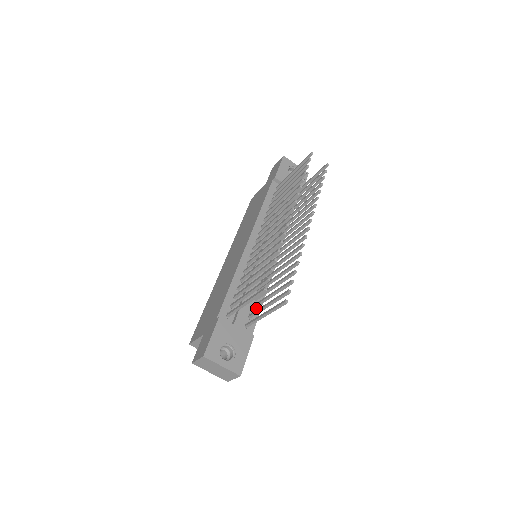
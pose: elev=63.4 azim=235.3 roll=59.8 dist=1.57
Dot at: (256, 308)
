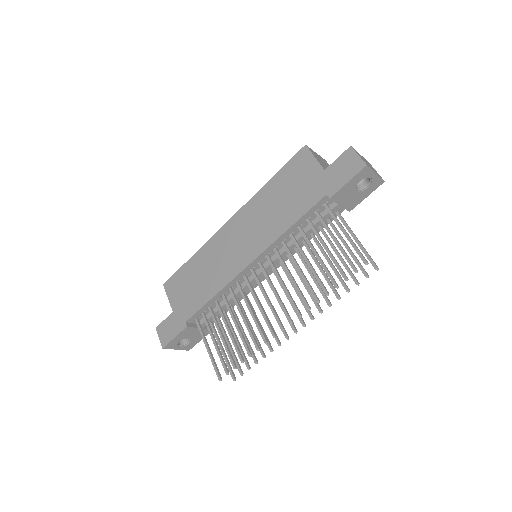
Dot at: (227, 309)
